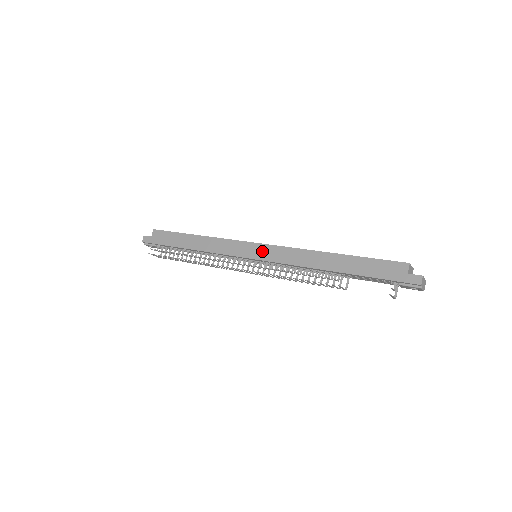
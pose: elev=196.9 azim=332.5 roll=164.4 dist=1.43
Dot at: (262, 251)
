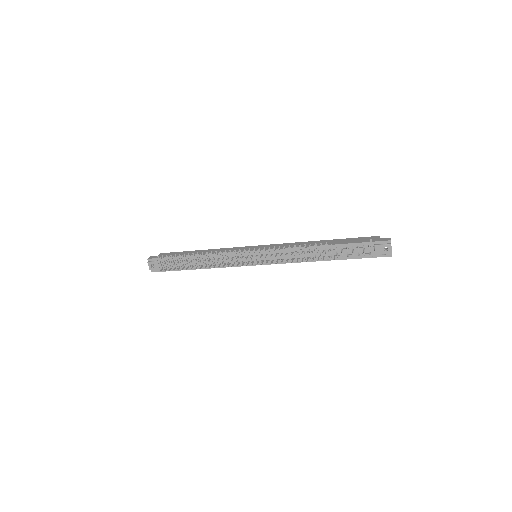
Dot at: occluded
